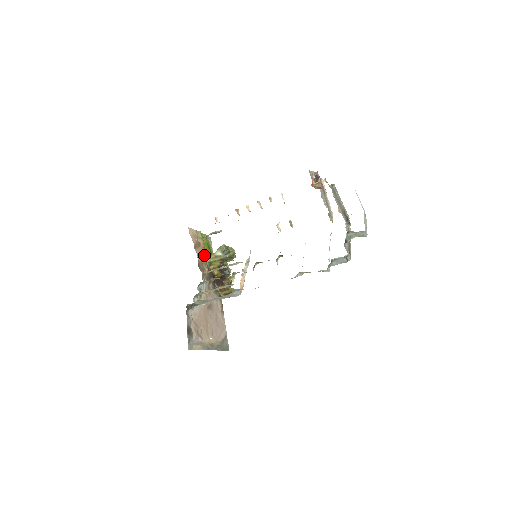
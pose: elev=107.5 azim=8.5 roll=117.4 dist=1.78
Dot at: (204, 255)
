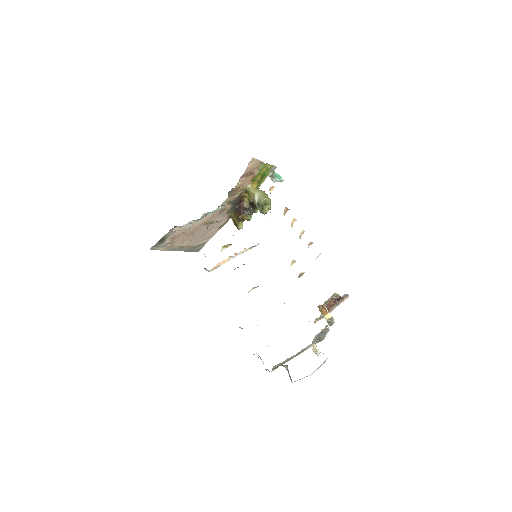
Dot at: (248, 183)
